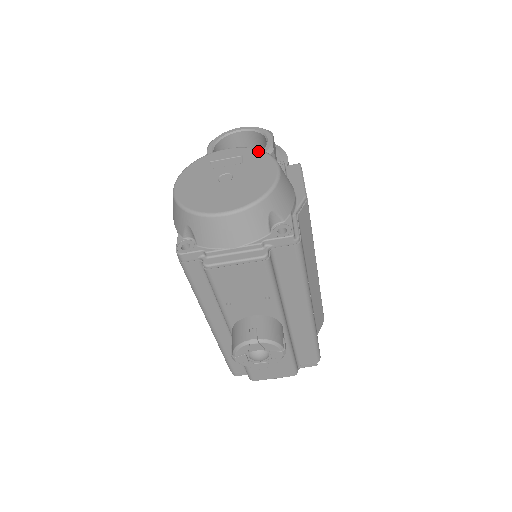
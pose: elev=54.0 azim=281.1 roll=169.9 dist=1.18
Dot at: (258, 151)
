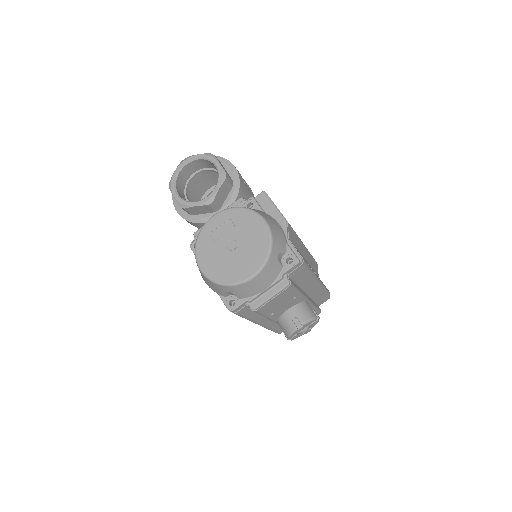
Dot at: (239, 210)
